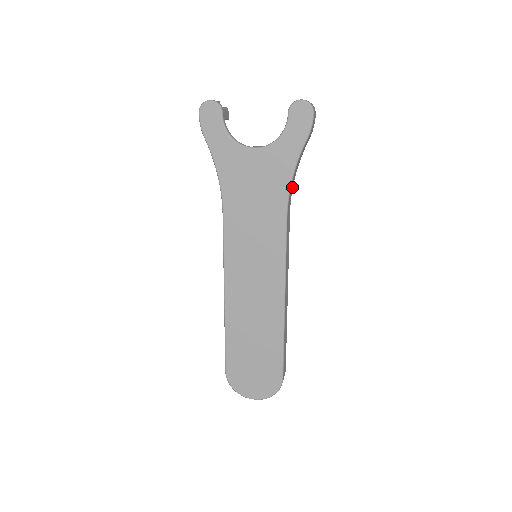
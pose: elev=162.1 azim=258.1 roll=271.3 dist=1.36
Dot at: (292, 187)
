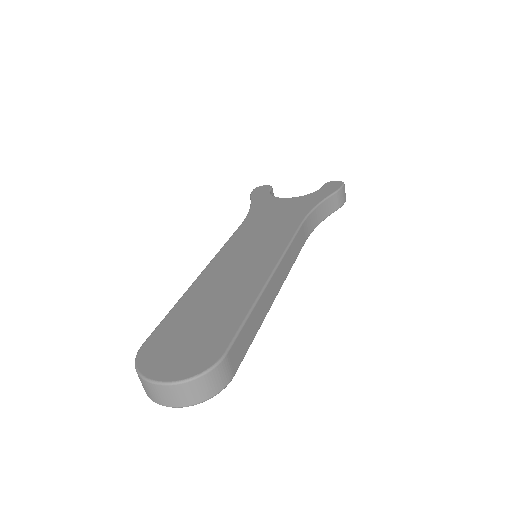
Dot at: (313, 225)
